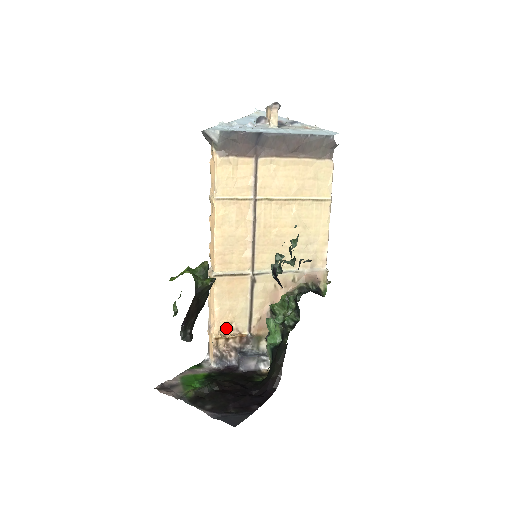
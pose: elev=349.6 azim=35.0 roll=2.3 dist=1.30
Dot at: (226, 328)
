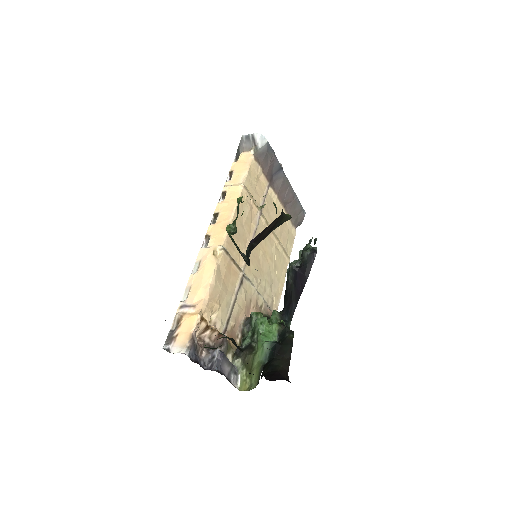
Dot at: (209, 314)
